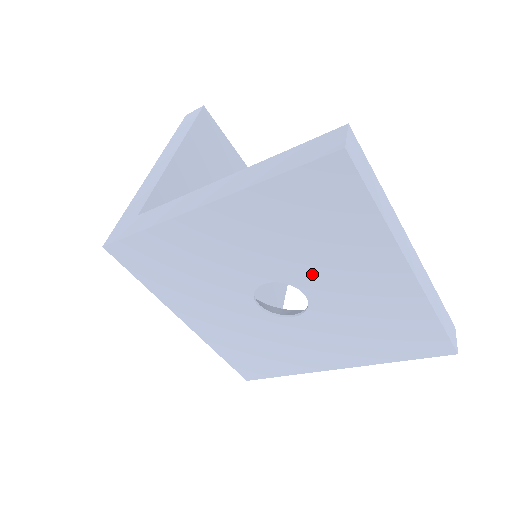
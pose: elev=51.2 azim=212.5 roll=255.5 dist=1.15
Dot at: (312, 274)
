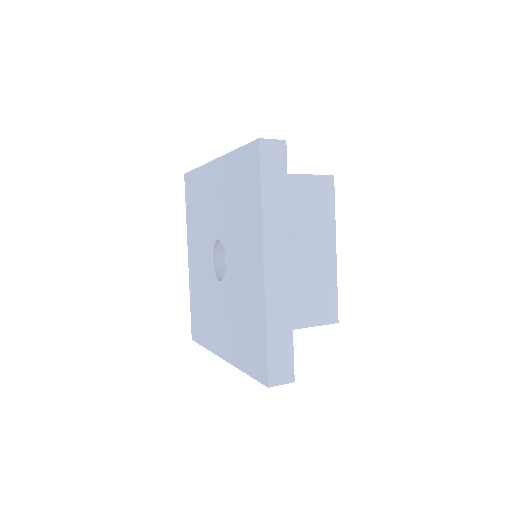
Dot at: (232, 242)
